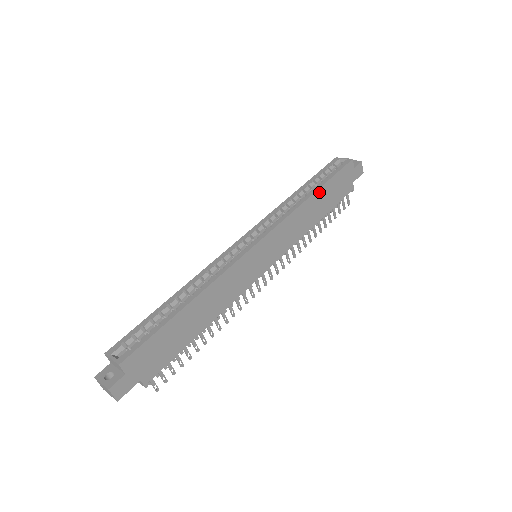
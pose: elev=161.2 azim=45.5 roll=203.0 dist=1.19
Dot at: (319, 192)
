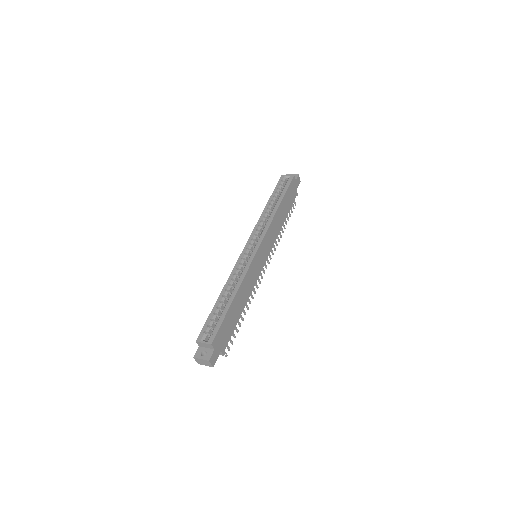
Dot at: (282, 204)
